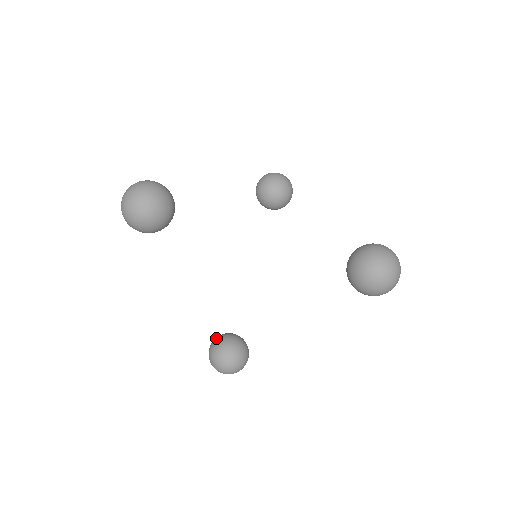
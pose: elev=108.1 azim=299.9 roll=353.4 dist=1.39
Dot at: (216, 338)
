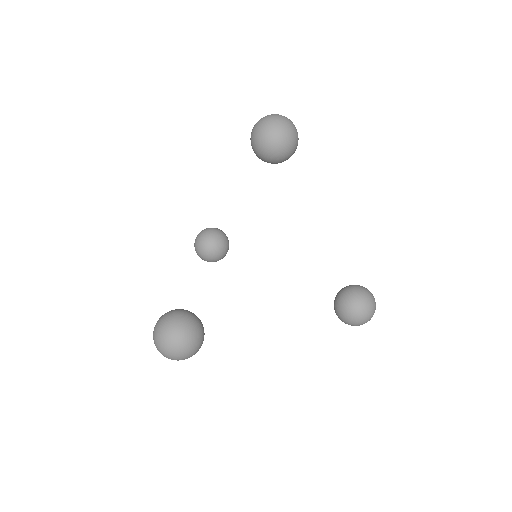
Dot at: (203, 246)
